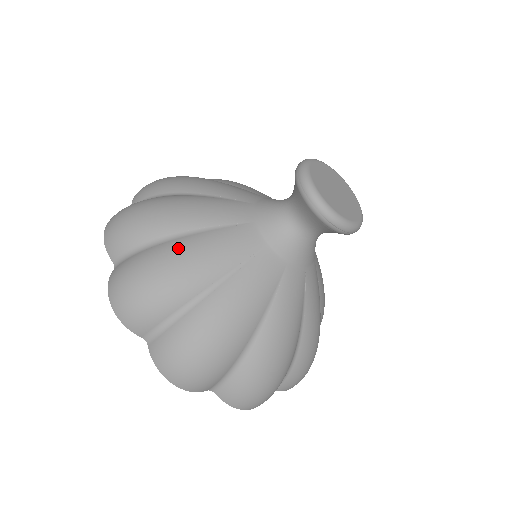
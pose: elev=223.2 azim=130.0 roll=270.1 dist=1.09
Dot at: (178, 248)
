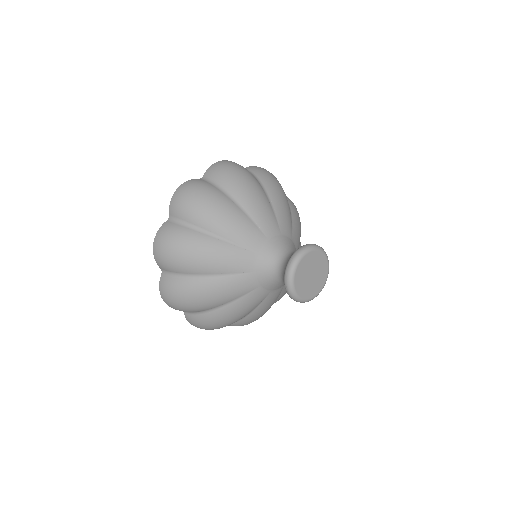
Dot at: (204, 287)
